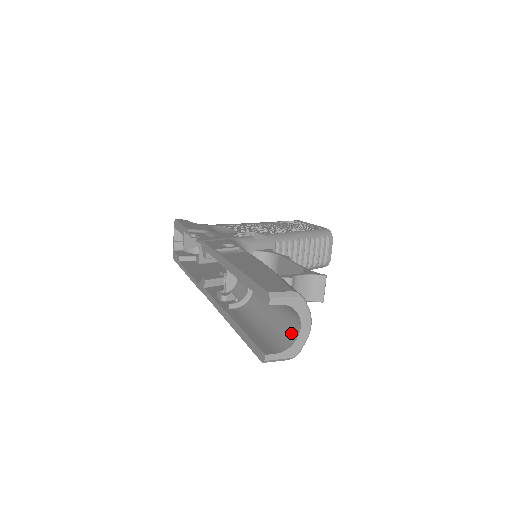
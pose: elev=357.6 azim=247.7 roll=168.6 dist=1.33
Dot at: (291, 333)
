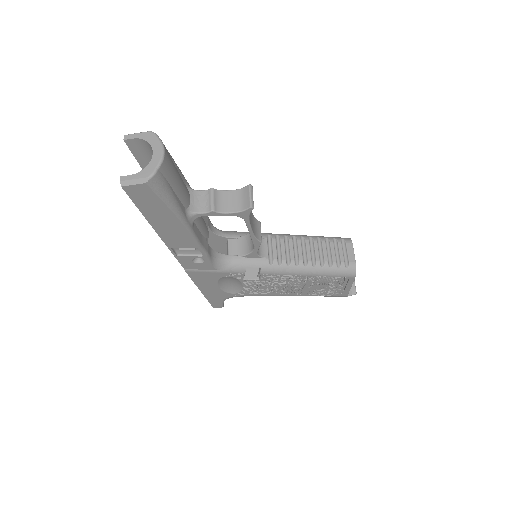
Dot at: occluded
